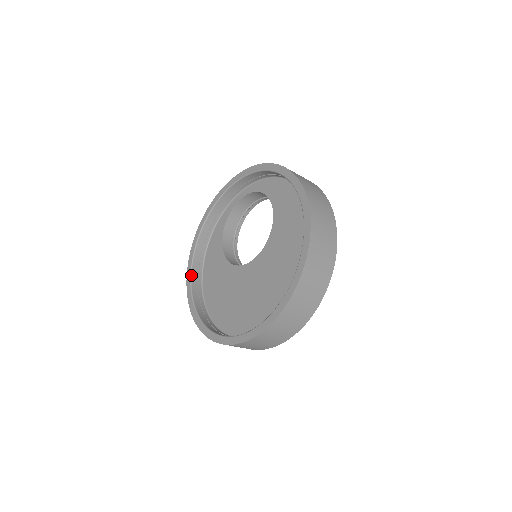
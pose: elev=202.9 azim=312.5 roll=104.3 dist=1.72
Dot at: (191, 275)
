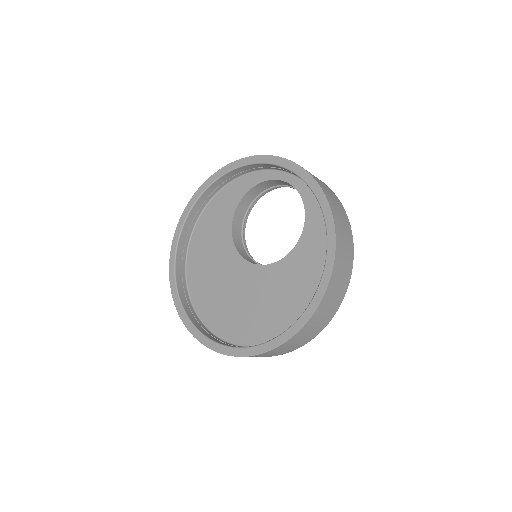
Dot at: (192, 207)
